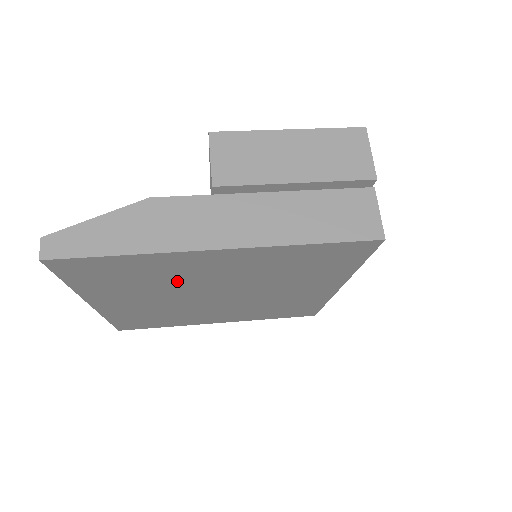
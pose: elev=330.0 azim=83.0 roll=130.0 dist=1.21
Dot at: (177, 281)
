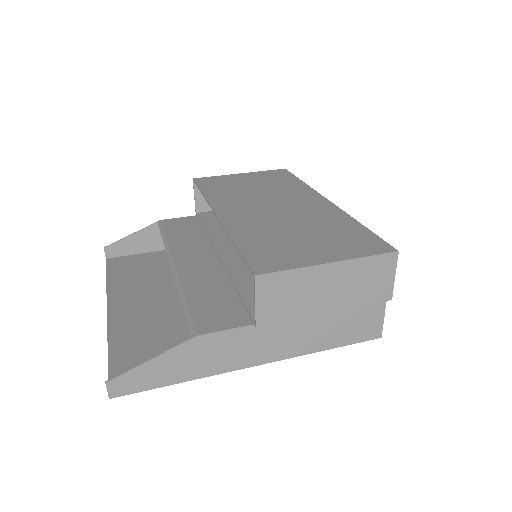
Dot at: occluded
